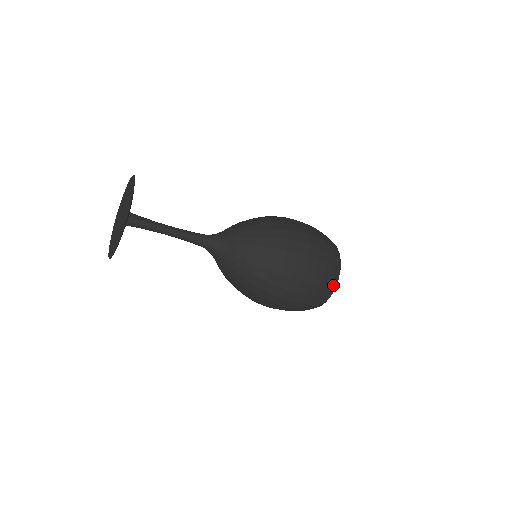
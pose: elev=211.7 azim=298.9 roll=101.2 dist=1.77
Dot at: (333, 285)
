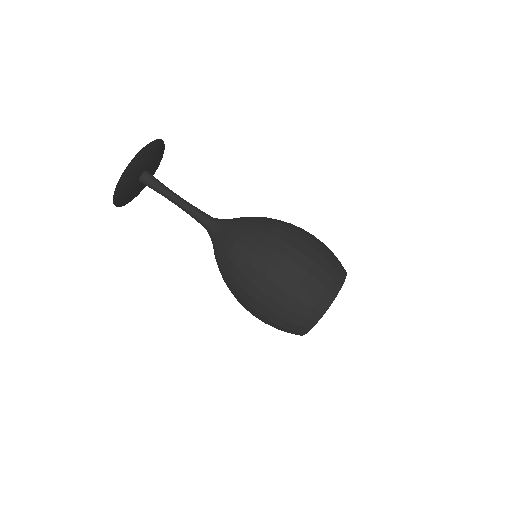
Dot at: (341, 275)
